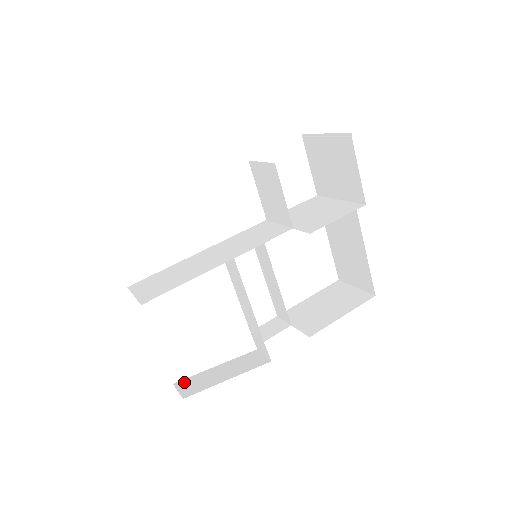
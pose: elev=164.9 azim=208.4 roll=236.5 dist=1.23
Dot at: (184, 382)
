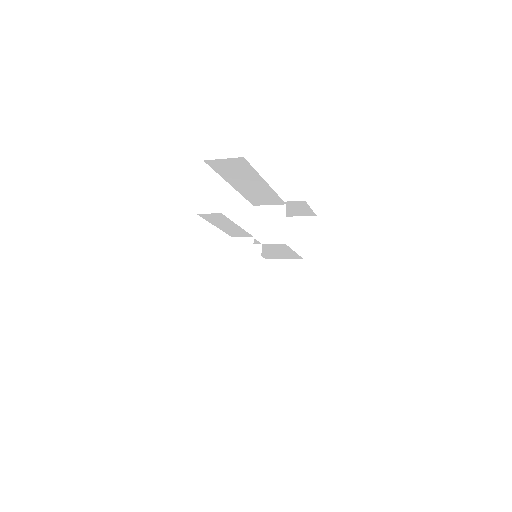
Dot at: occluded
